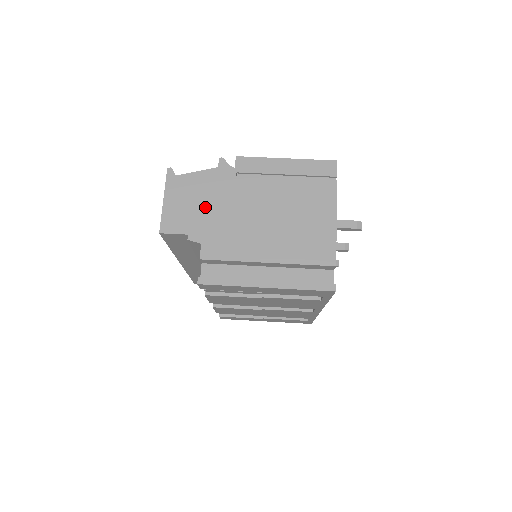
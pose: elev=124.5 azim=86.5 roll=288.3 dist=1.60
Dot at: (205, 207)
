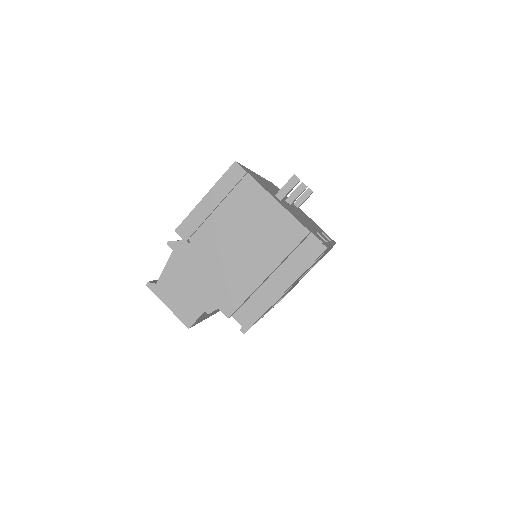
Dot at: (194, 284)
